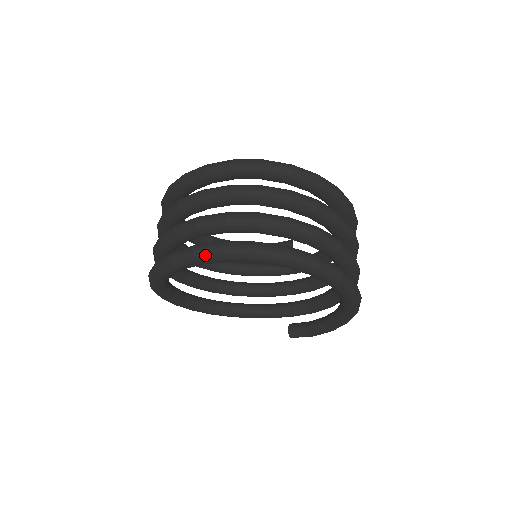
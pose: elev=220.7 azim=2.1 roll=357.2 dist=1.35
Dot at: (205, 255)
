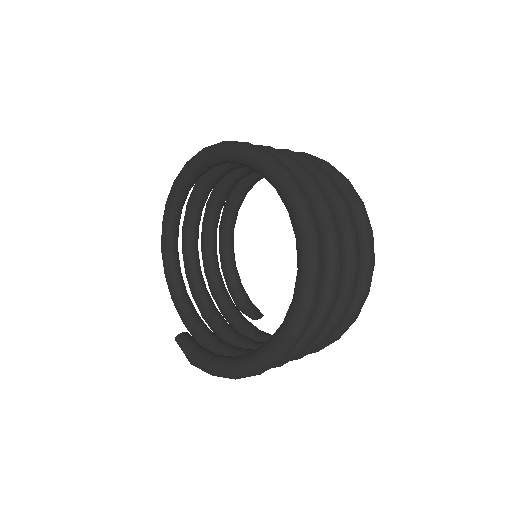
Dot at: (273, 162)
